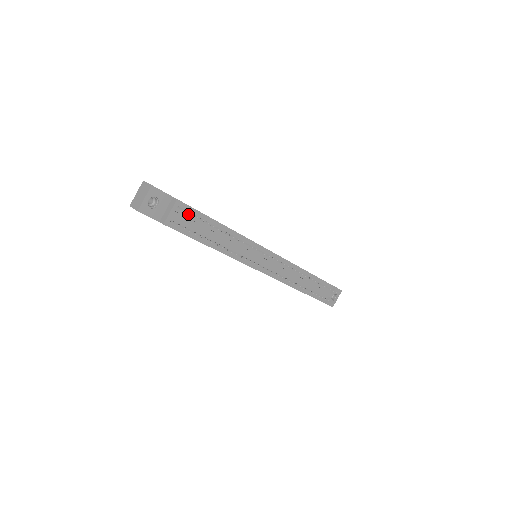
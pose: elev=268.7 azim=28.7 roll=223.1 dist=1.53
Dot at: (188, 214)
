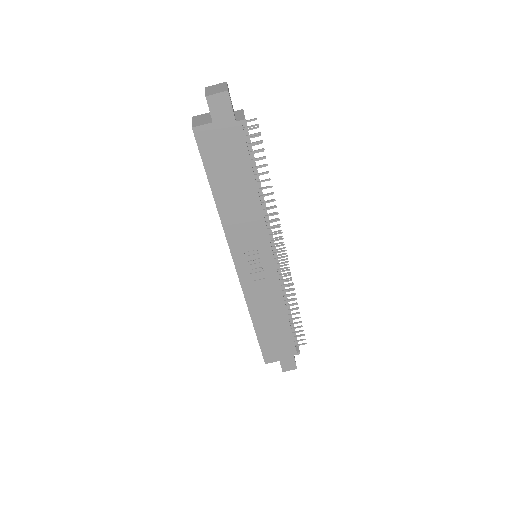
Dot at: occluded
